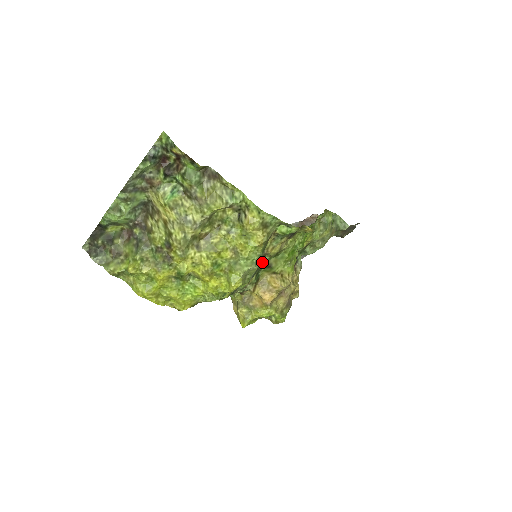
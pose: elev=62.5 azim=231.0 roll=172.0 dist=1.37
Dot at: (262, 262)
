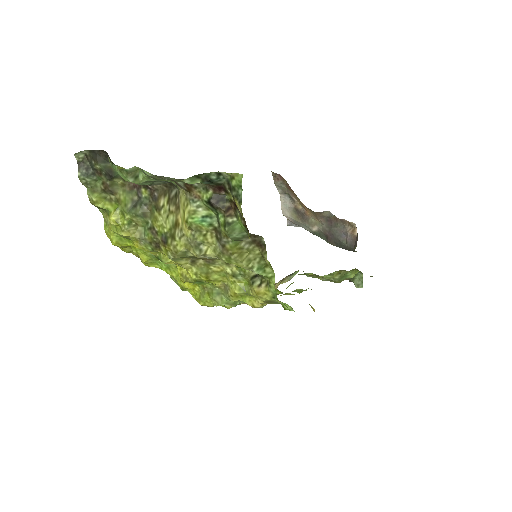
Dot at: occluded
